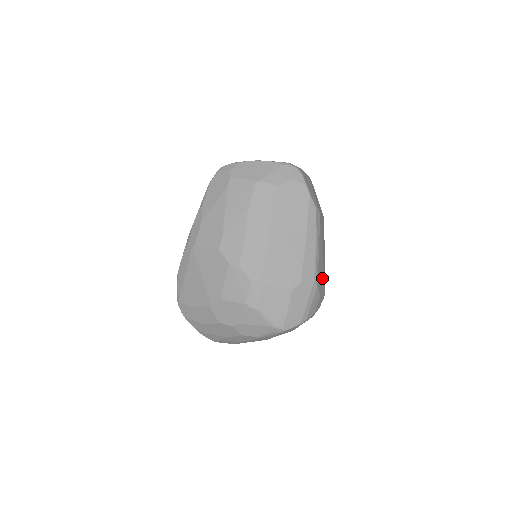
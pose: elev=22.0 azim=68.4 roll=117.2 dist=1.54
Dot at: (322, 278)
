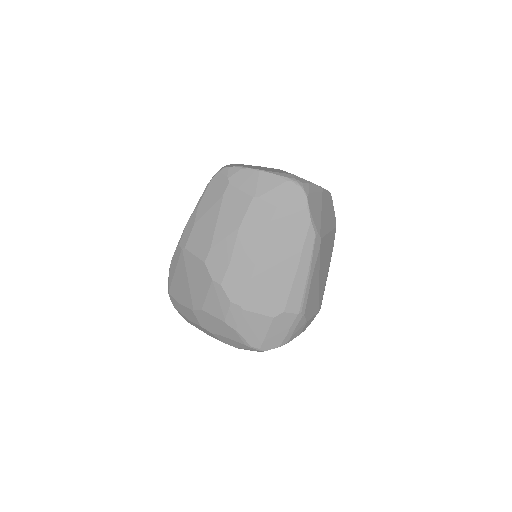
Dot at: (315, 301)
